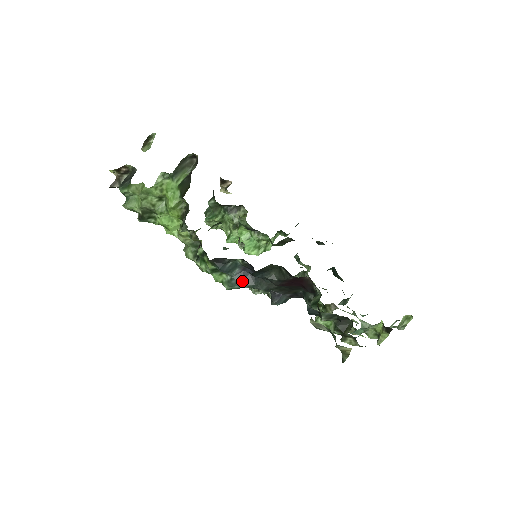
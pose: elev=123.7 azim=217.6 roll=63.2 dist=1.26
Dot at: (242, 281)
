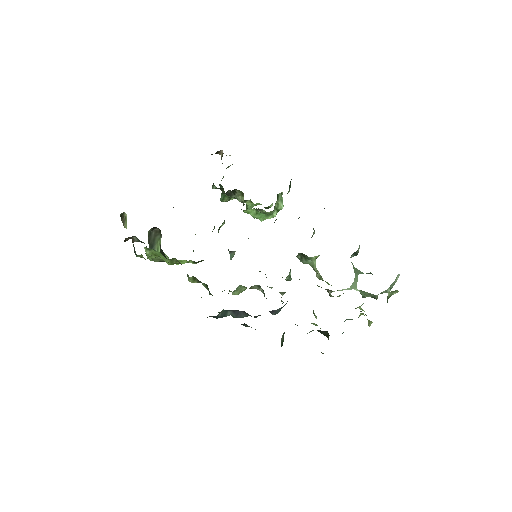
Dot at: (238, 316)
